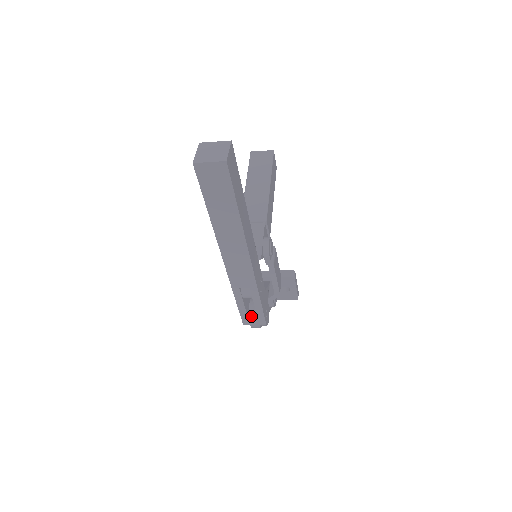
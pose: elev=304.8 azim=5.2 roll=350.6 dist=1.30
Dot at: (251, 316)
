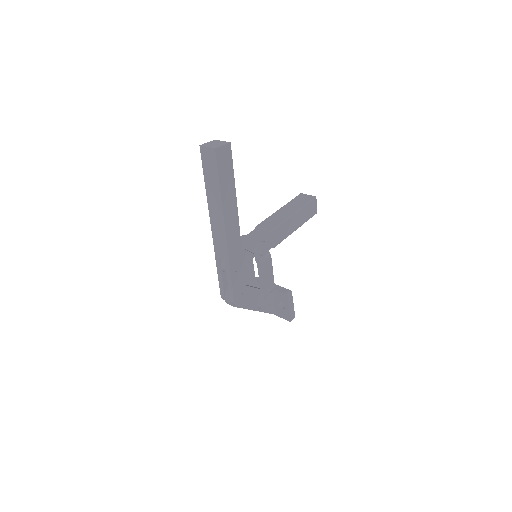
Dot at: (227, 291)
